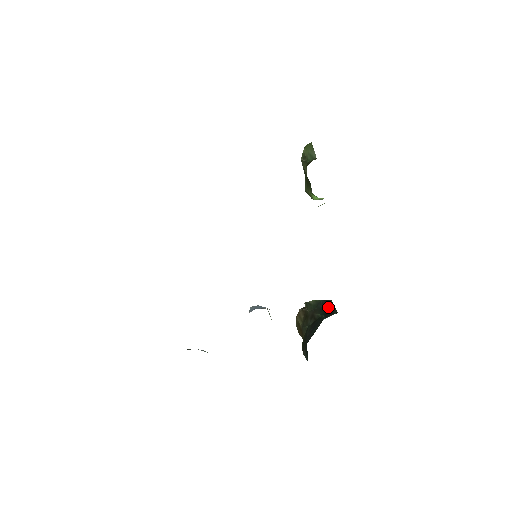
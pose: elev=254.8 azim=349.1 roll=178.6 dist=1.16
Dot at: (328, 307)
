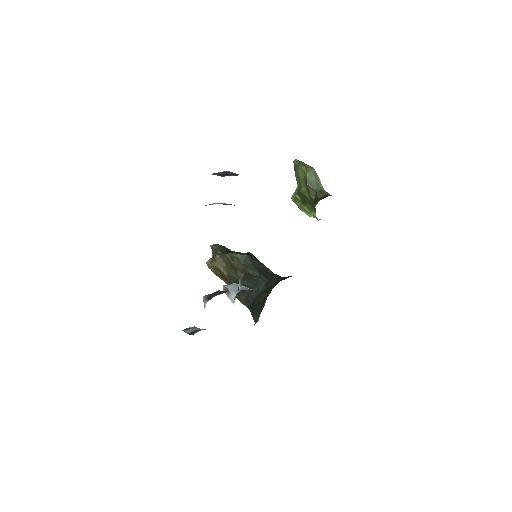
Dot at: (259, 264)
